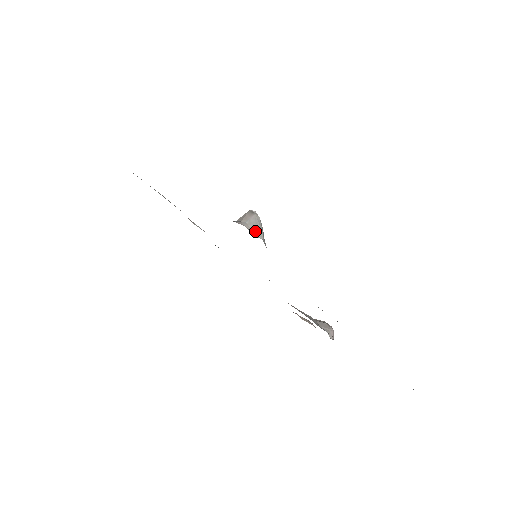
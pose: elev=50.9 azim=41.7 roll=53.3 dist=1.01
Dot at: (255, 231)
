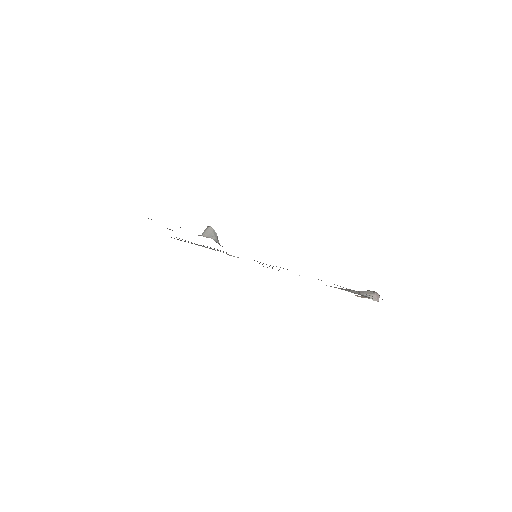
Dot at: (209, 236)
